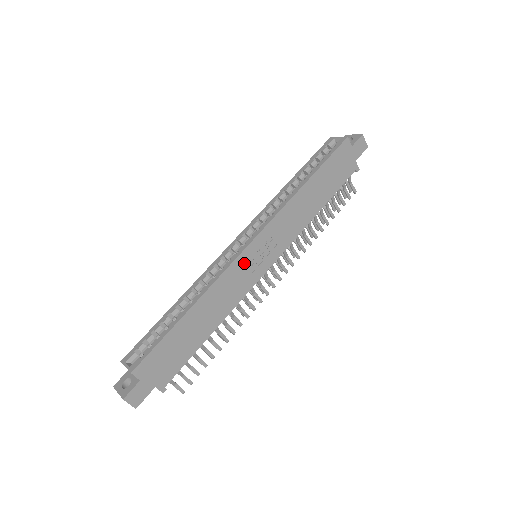
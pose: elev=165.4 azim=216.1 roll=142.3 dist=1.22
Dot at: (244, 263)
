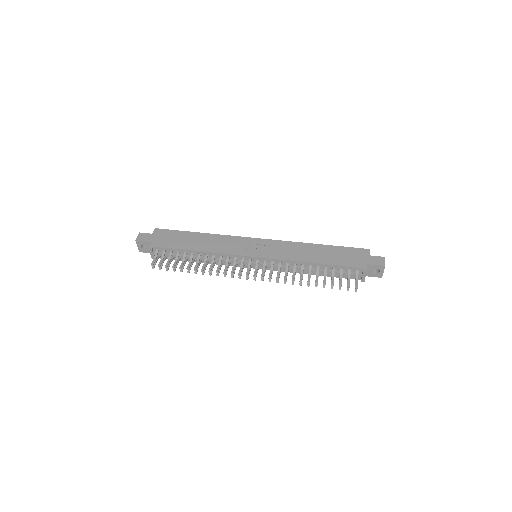
Dot at: (245, 242)
